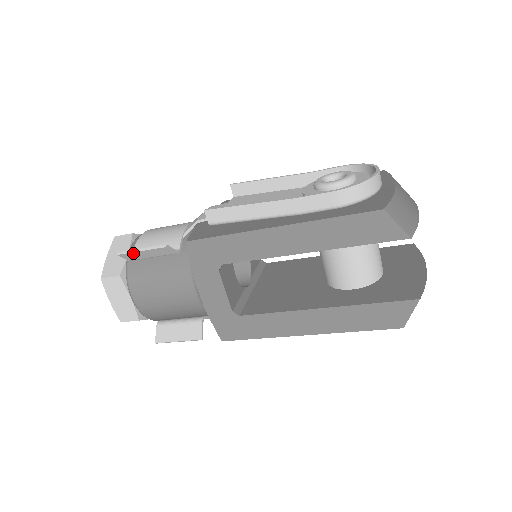
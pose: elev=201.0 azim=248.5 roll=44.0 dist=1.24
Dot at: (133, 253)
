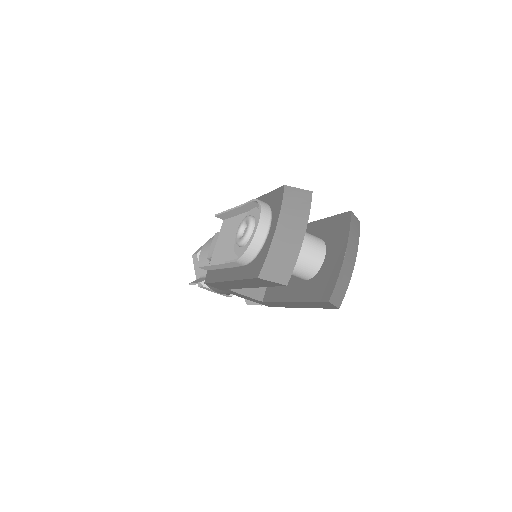
Dot at: occluded
